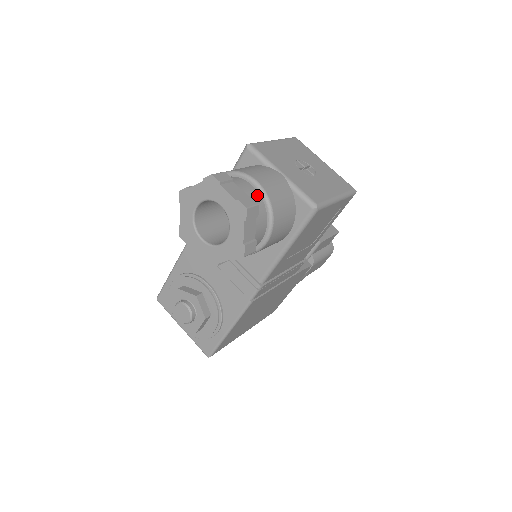
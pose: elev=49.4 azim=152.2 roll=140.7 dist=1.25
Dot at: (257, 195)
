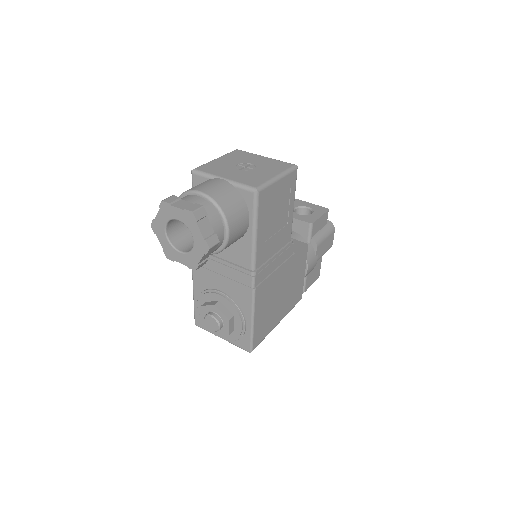
Dot at: (203, 201)
